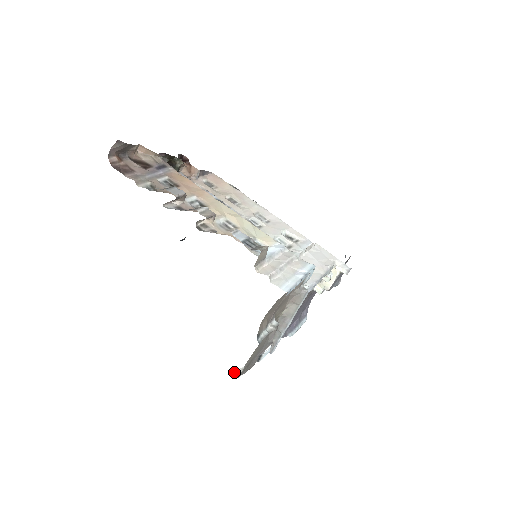
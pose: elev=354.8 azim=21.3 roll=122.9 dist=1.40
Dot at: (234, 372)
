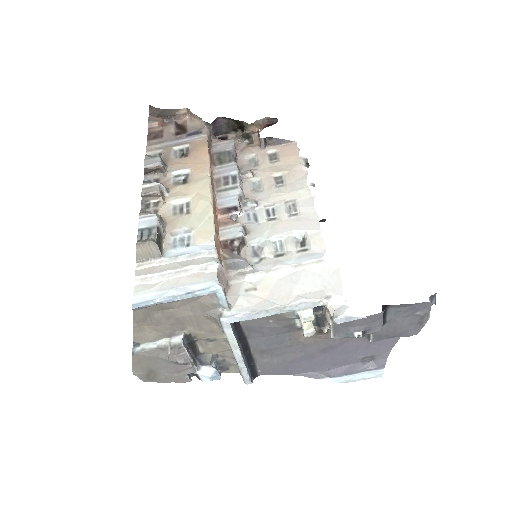
Dot at: occluded
